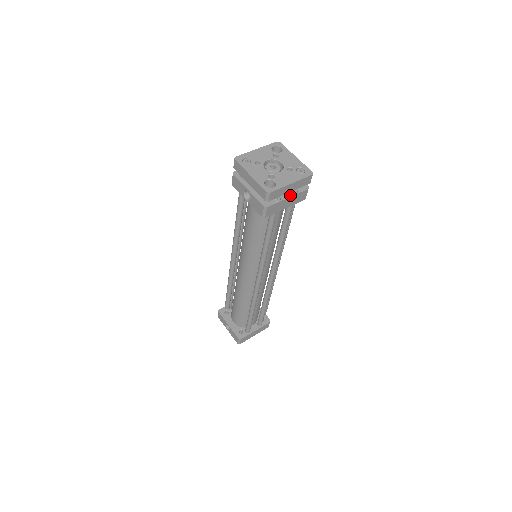
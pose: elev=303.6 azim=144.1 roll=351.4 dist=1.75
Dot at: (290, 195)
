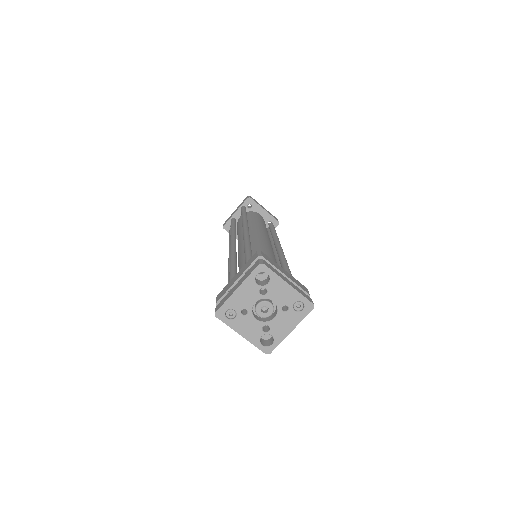
Dot at: occluded
